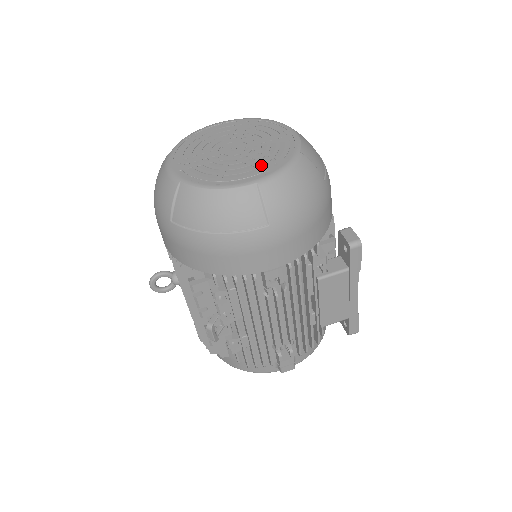
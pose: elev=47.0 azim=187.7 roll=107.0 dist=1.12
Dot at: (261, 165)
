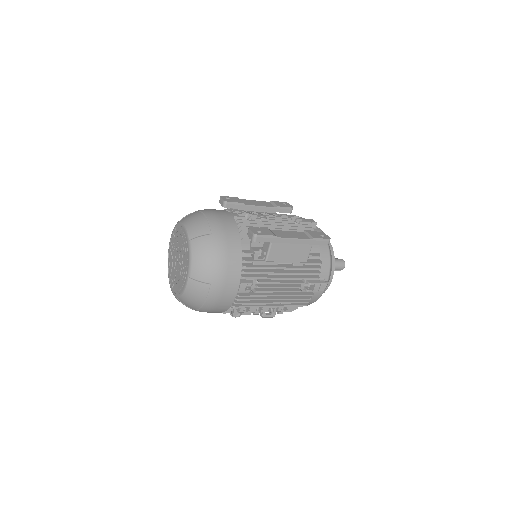
Dot at: (185, 264)
